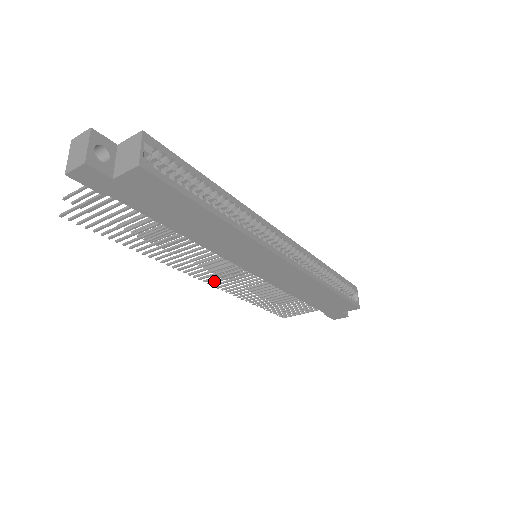
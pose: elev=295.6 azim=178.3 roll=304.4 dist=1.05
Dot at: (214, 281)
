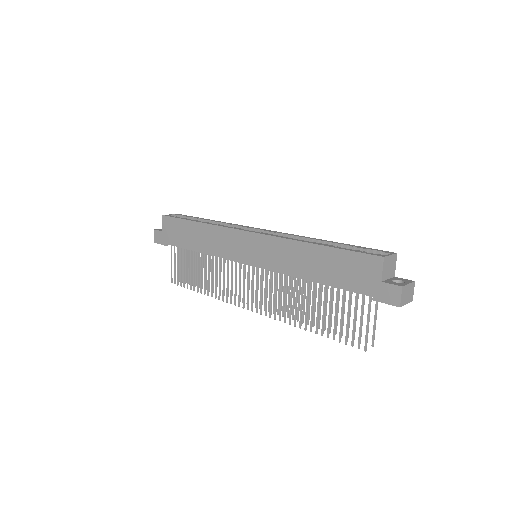
Dot at: (256, 305)
